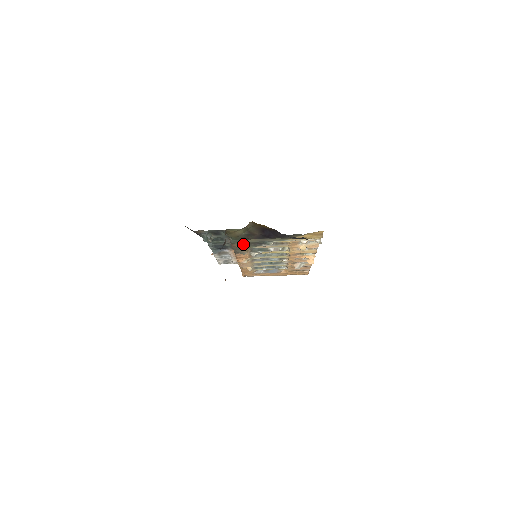
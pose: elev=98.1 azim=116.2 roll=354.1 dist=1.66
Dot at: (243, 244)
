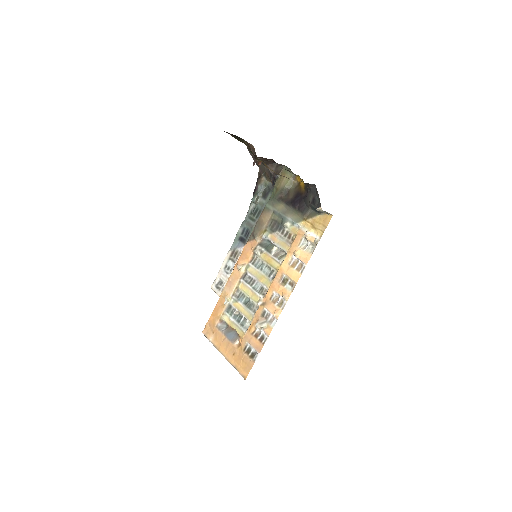
Dot at: (269, 216)
